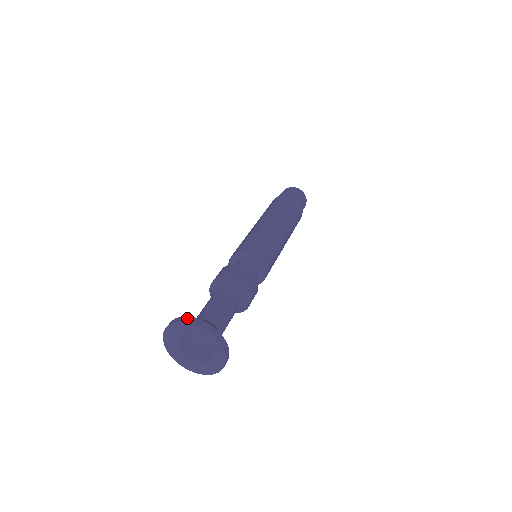
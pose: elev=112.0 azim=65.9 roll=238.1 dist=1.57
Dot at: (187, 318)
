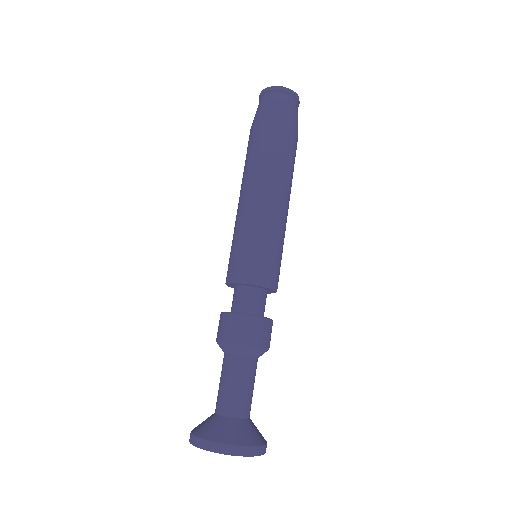
Dot at: (208, 445)
